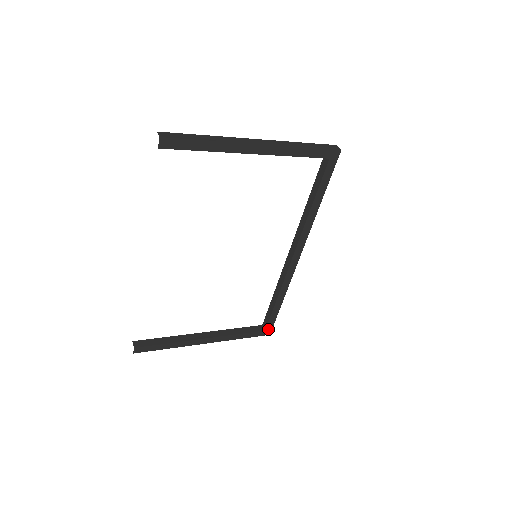
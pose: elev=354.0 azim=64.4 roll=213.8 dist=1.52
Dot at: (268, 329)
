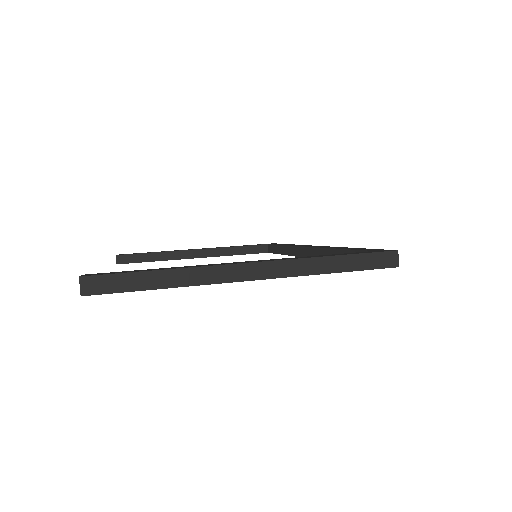
Dot at: occluded
